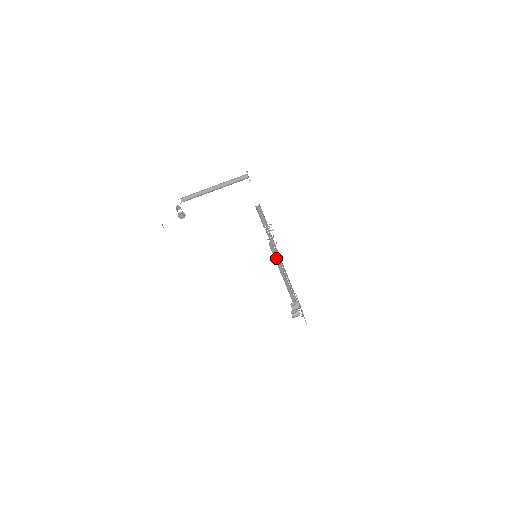
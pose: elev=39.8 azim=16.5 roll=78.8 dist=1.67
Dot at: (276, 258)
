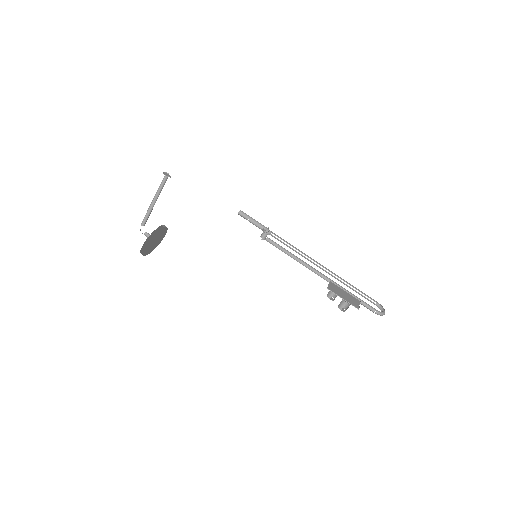
Dot at: (290, 254)
